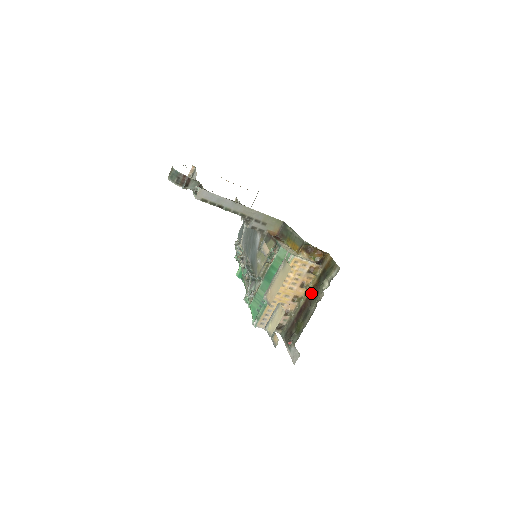
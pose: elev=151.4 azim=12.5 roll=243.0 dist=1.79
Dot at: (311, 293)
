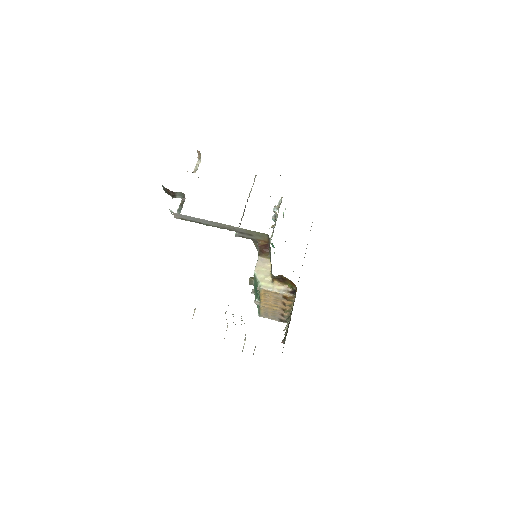
Dot at: occluded
